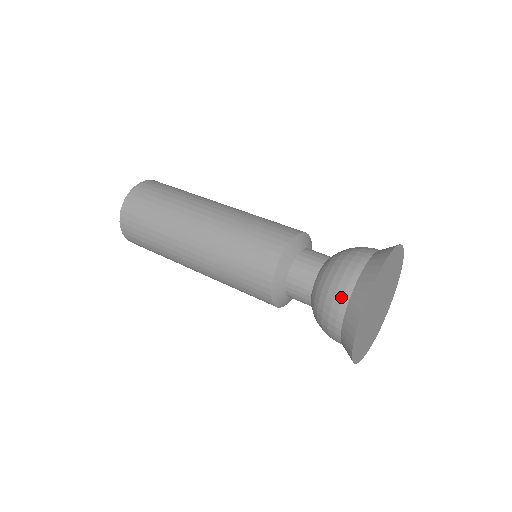
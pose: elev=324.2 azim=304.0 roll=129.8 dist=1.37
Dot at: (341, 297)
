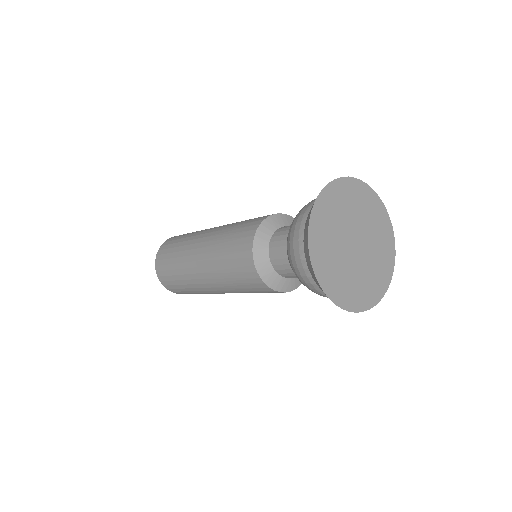
Dot at: (297, 243)
